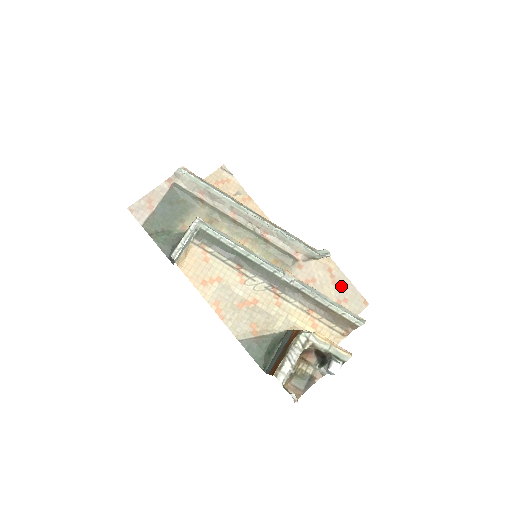
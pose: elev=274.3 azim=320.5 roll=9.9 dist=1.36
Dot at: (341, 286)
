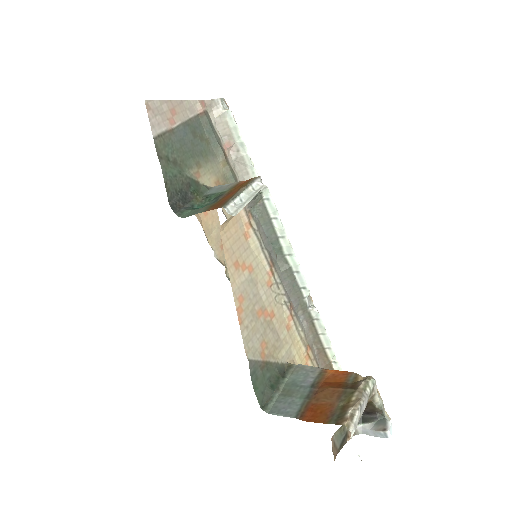
Dot at: occluded
